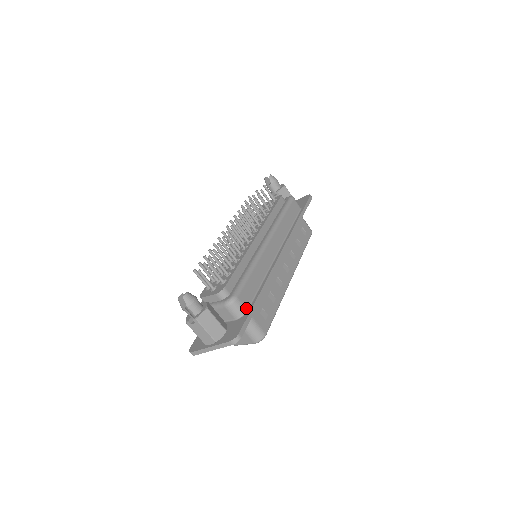
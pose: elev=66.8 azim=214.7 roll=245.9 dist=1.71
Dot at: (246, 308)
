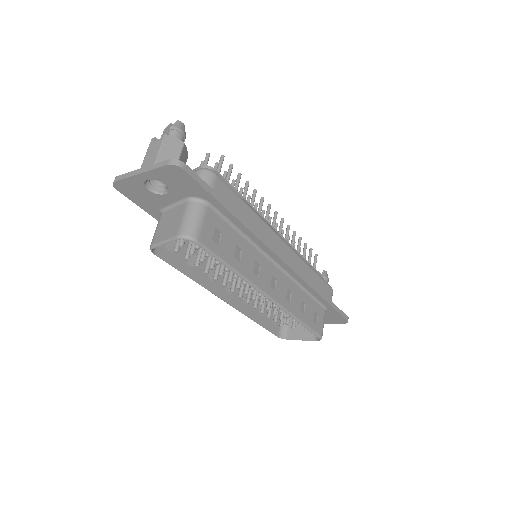
Dot at: occluded
